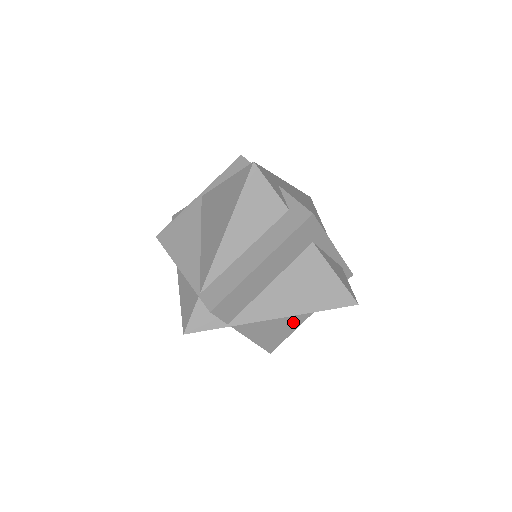
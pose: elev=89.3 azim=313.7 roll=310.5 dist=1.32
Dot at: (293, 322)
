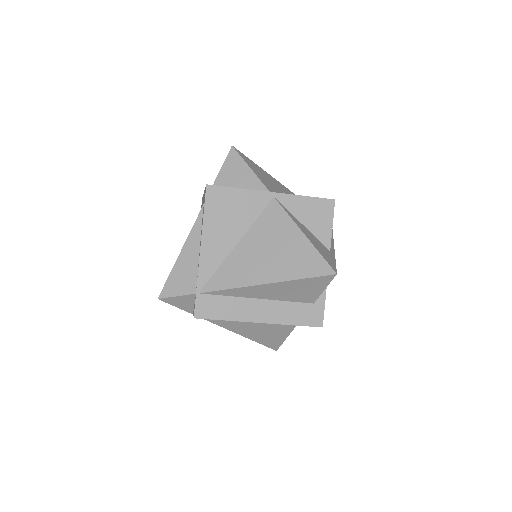
Dot at: occluded
